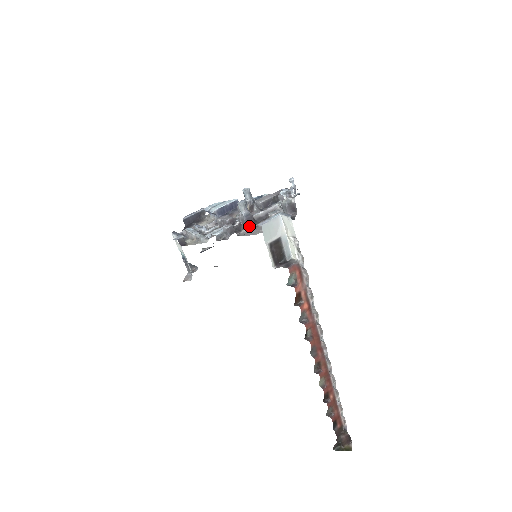
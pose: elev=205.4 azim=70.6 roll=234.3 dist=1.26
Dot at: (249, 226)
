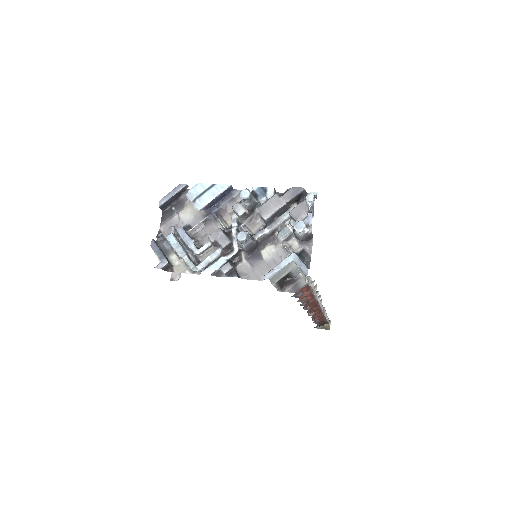
Dot at: (251, 254)
